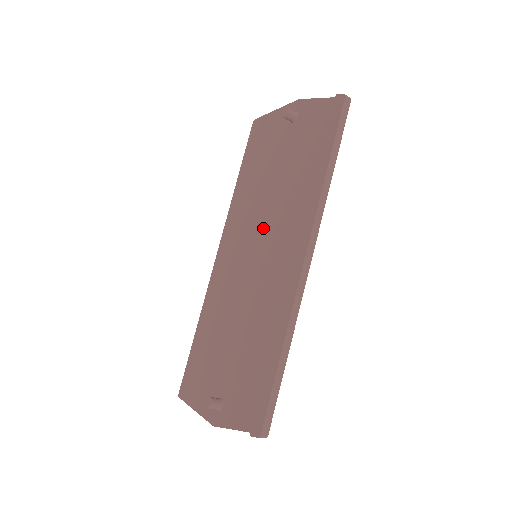
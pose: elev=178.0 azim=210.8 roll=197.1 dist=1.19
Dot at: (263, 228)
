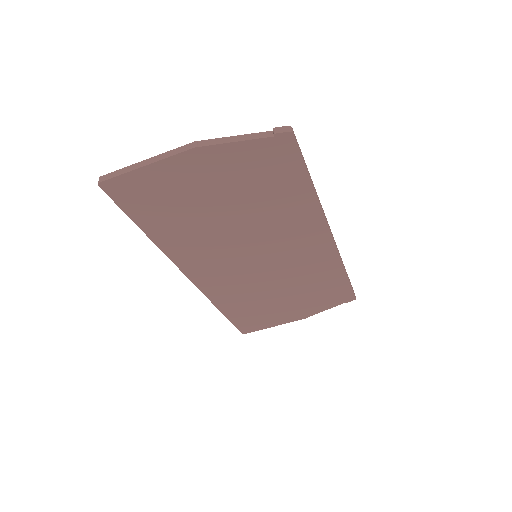
Dot at: occluded
